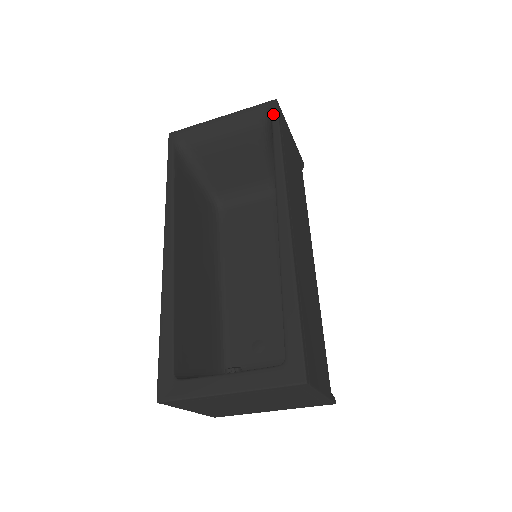
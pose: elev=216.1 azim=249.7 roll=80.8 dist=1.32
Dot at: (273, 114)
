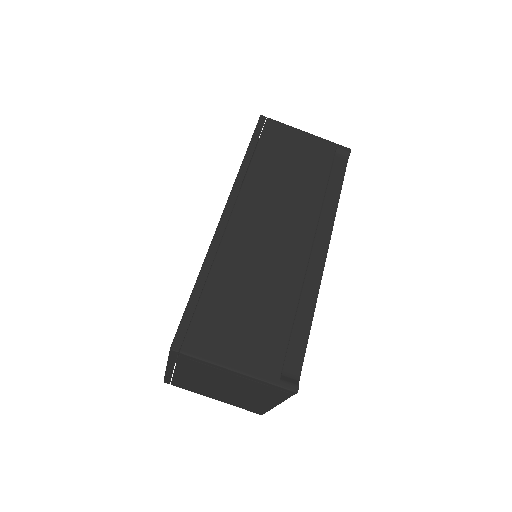
Dot at: occluded
